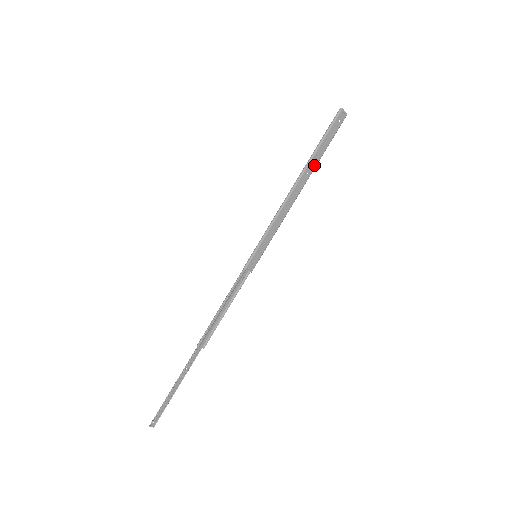
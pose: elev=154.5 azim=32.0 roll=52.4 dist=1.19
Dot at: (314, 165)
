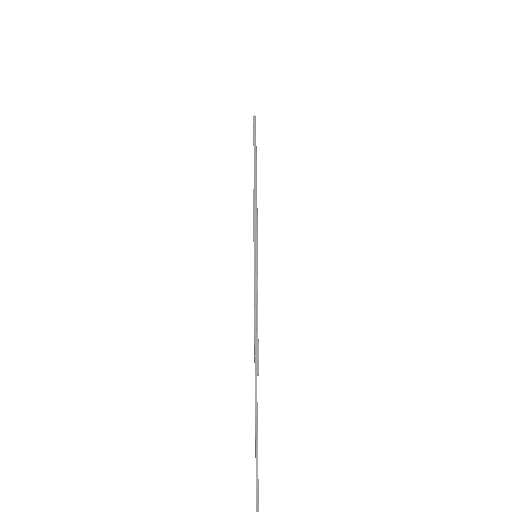
Dot at: occluded
